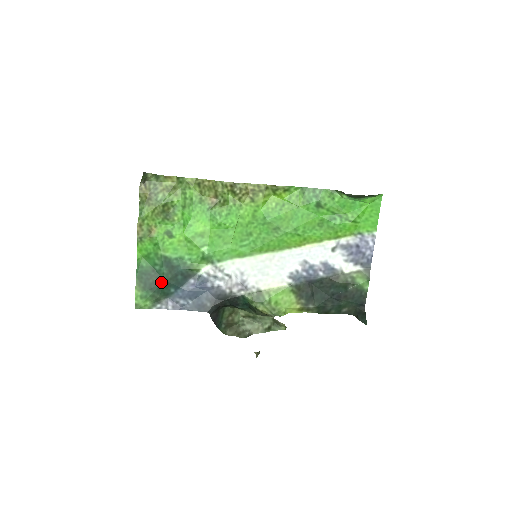
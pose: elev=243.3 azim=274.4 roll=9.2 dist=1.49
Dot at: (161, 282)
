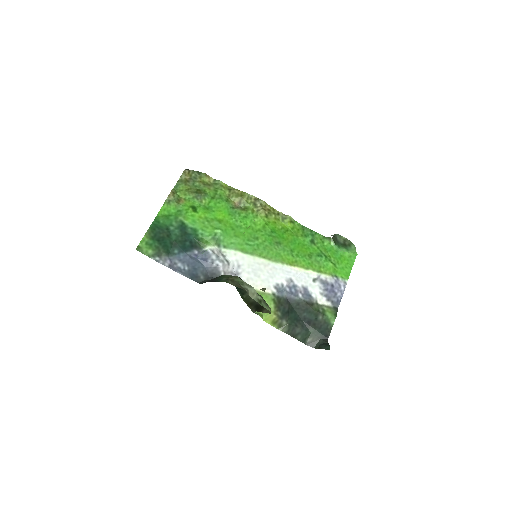
Dot at: (170, 240)
